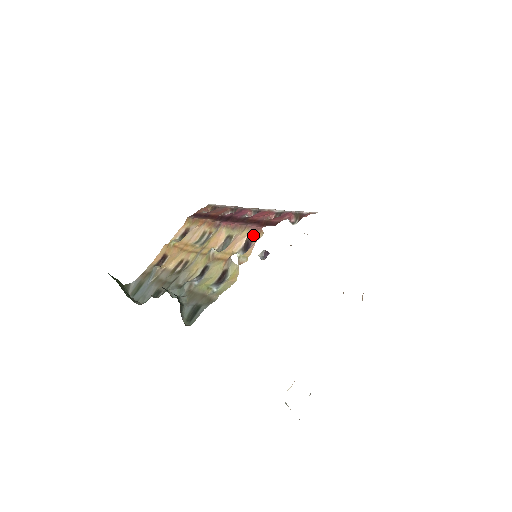
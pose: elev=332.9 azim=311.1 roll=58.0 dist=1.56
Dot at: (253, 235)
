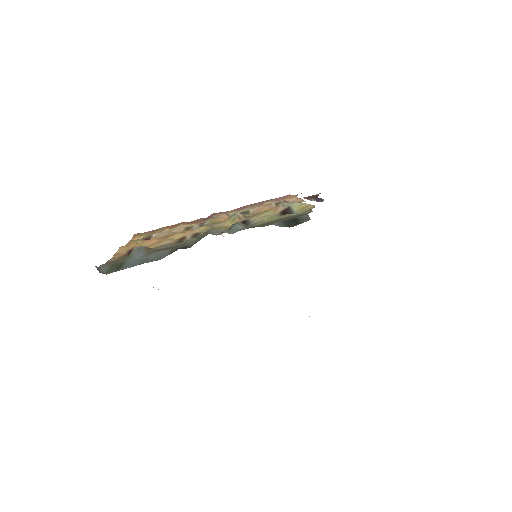
Dot at: (282, 200)
